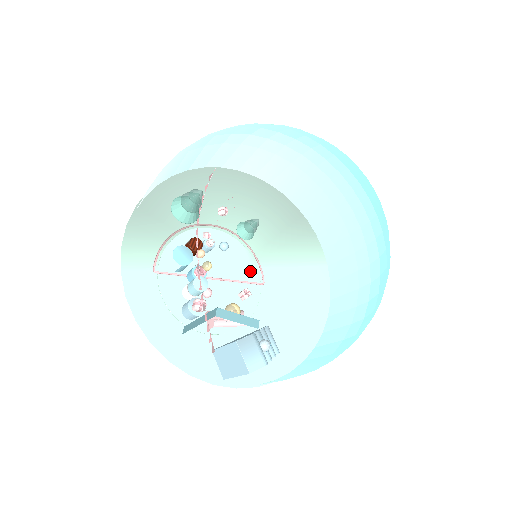
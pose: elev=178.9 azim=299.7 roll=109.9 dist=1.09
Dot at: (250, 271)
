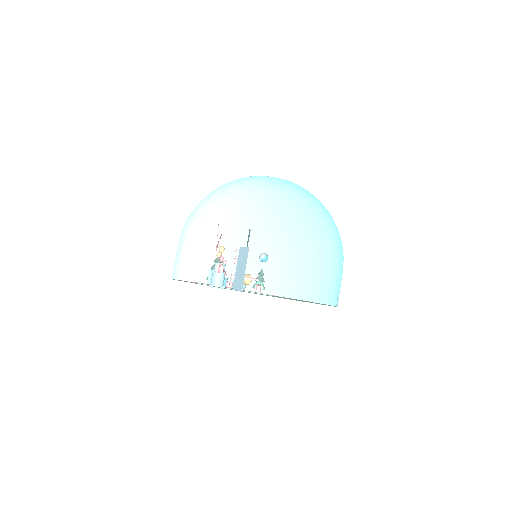
Dot at: occluded
